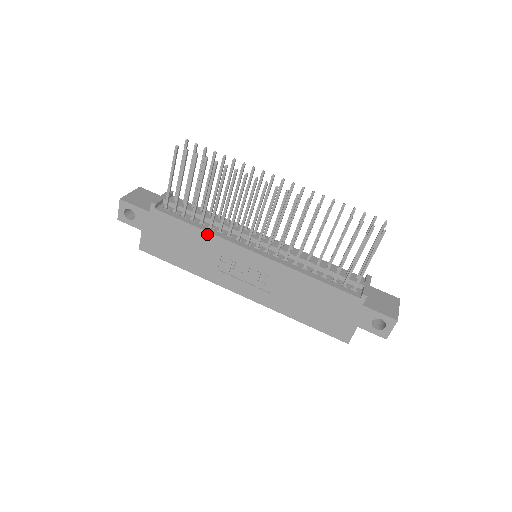
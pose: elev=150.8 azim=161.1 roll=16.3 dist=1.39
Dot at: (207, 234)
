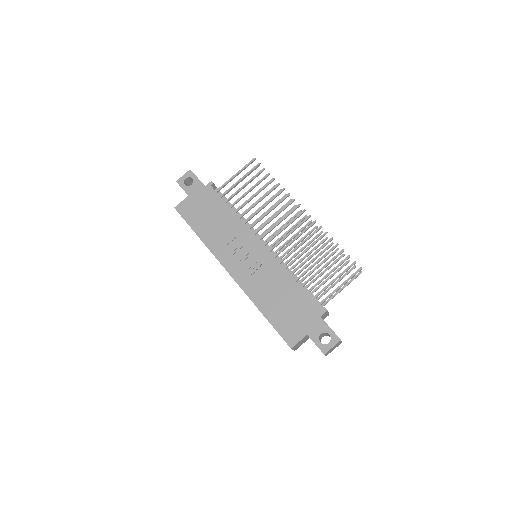
Dot at: (236, 217)
